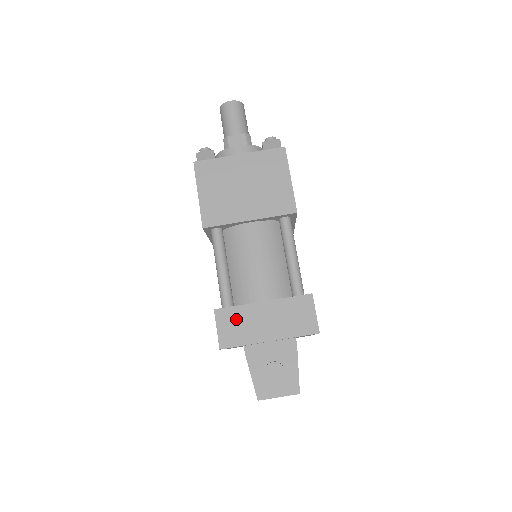
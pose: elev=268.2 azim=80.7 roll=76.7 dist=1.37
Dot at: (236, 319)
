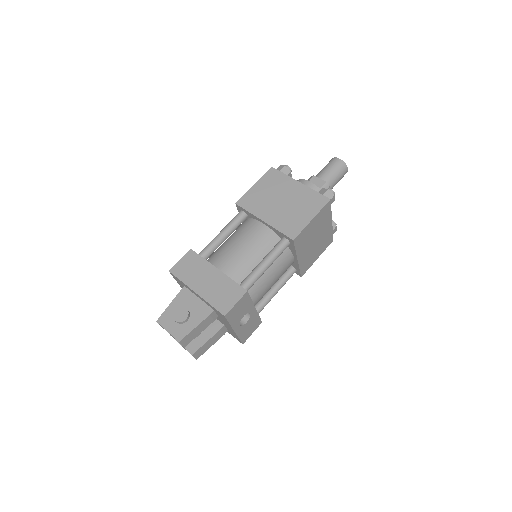
Dot at: (194, 264)
